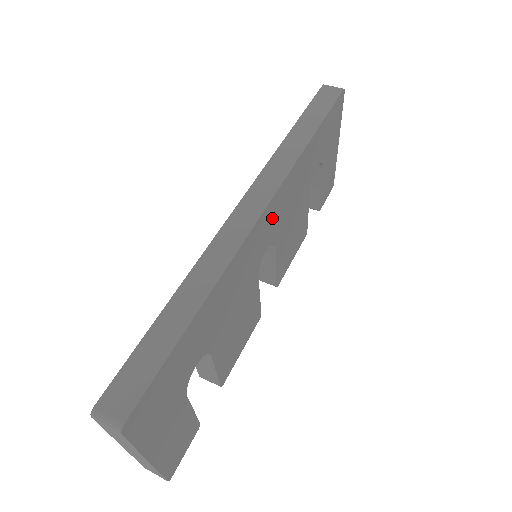
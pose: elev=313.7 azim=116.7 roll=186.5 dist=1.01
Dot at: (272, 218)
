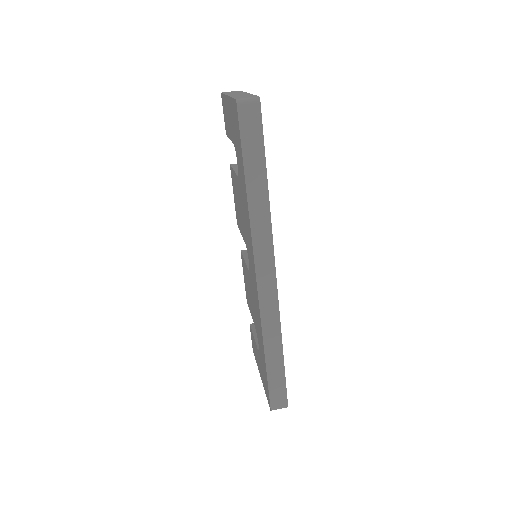
Dot at: occluded
